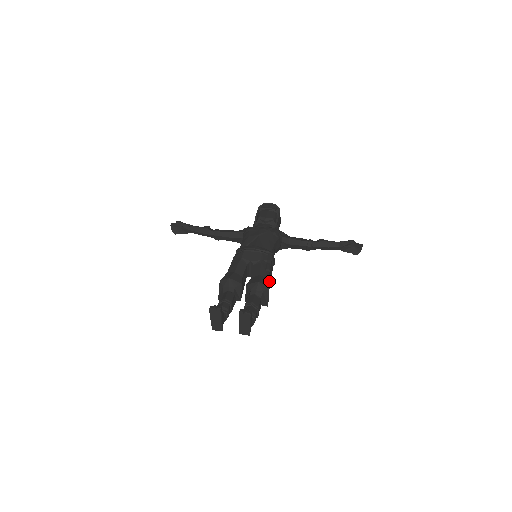
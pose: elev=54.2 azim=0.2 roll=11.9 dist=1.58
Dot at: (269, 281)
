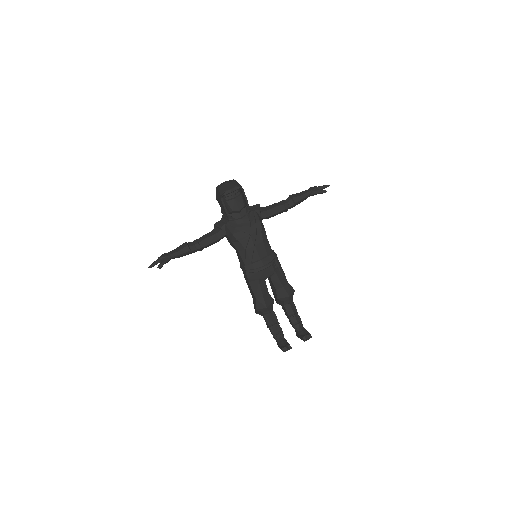
Dot at: occluded
